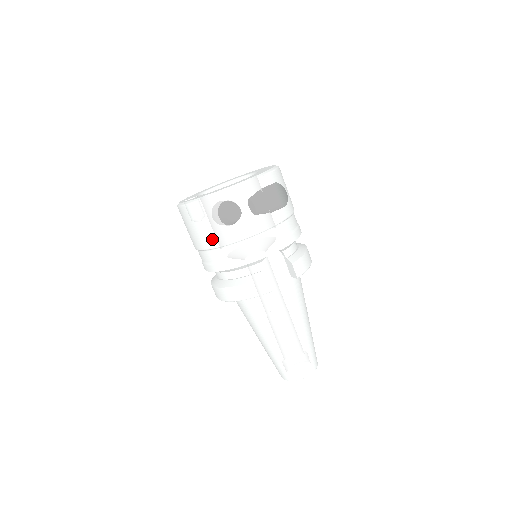
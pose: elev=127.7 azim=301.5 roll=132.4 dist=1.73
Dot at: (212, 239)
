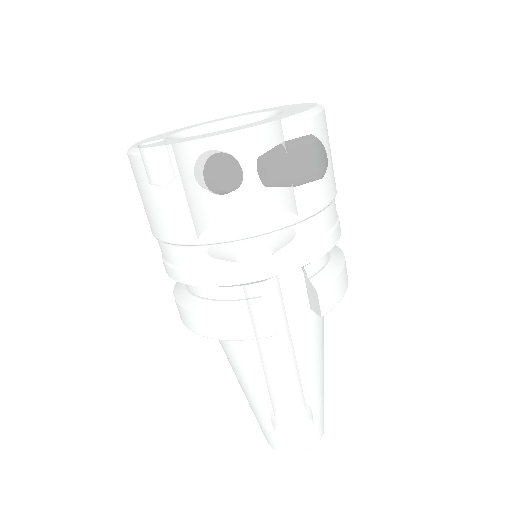
Dot at: (178, 228)
